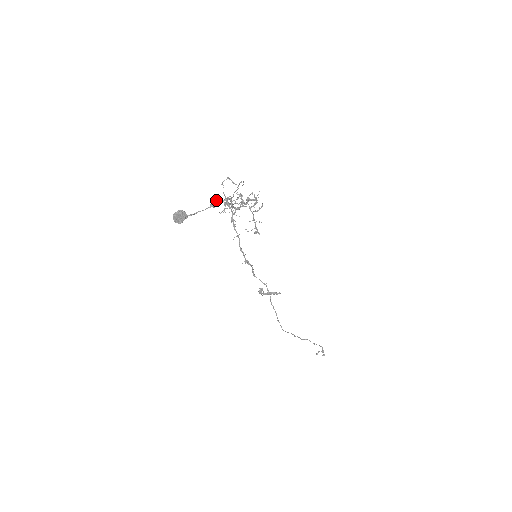
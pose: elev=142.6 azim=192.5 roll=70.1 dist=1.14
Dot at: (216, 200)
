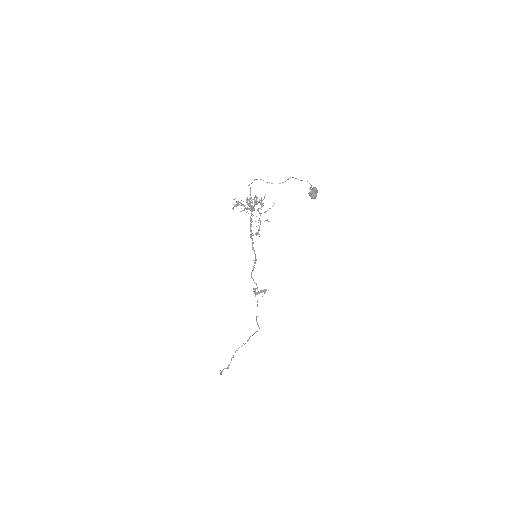
Dot at: occluded
